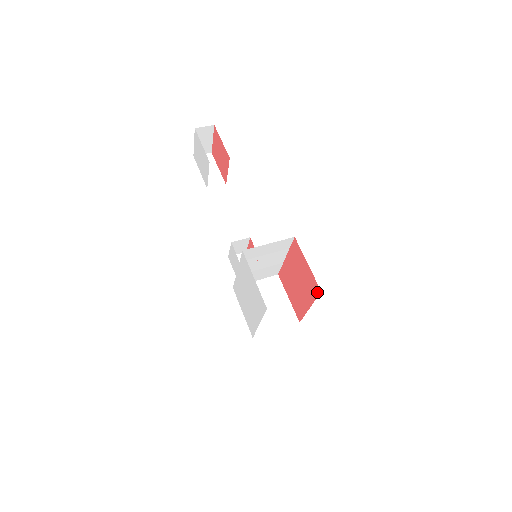
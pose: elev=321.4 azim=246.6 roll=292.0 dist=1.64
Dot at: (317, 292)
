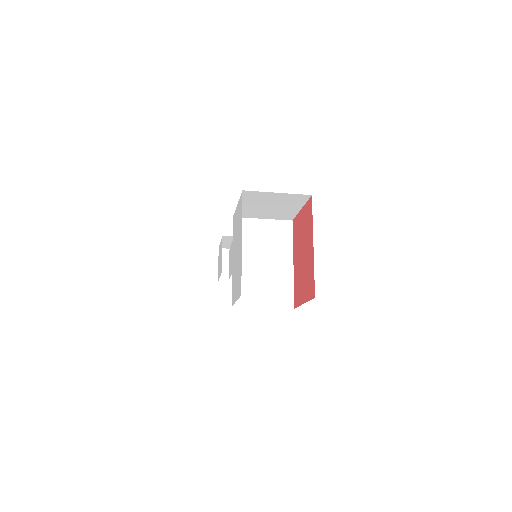
Dot at: (311, 206)
